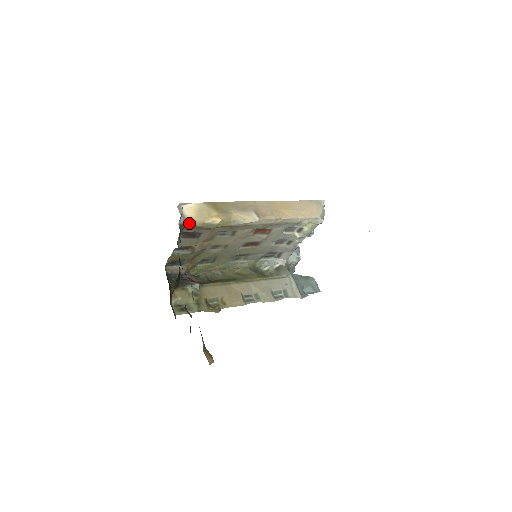
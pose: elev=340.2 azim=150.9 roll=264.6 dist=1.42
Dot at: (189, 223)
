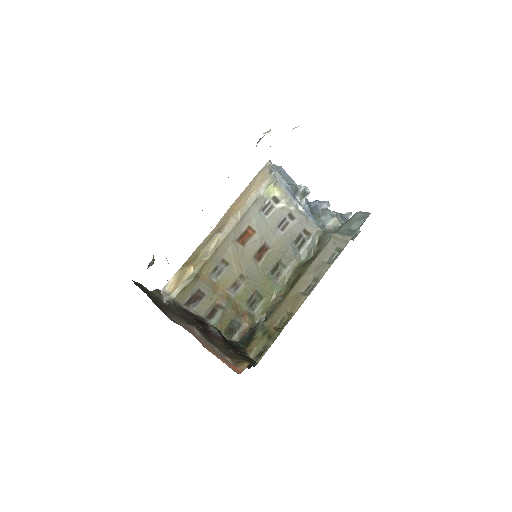
Dot at: (173, 294)
